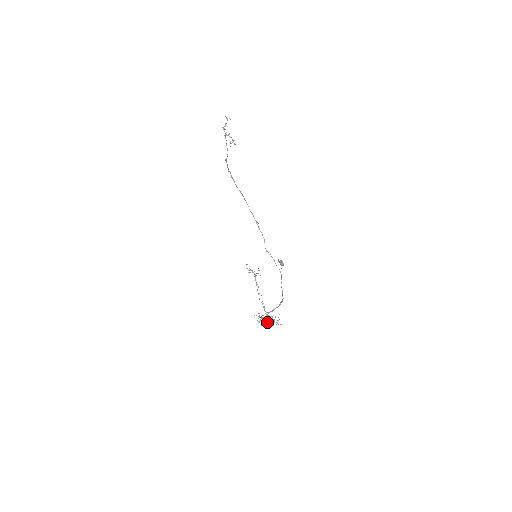
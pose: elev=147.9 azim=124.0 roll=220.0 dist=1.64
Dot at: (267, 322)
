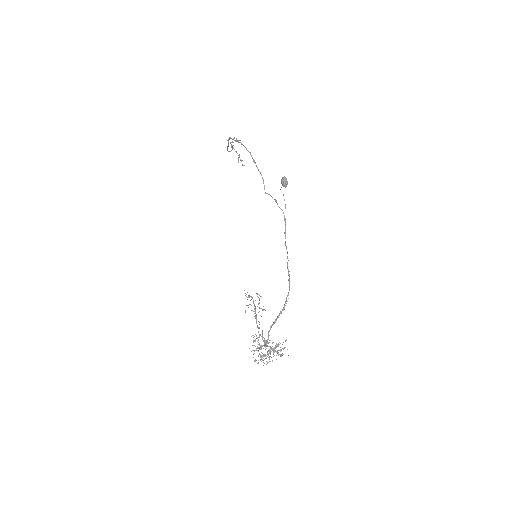
Dot at: occluded
